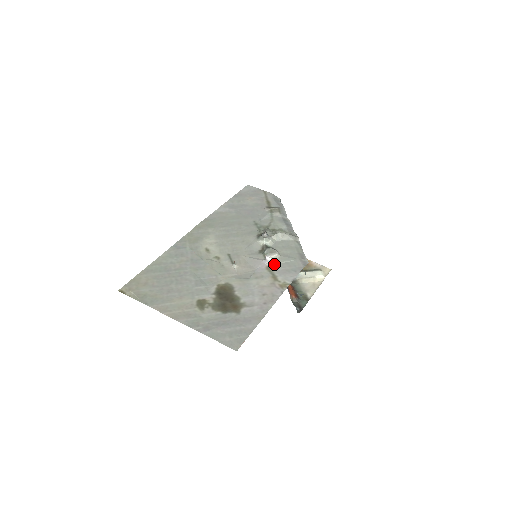
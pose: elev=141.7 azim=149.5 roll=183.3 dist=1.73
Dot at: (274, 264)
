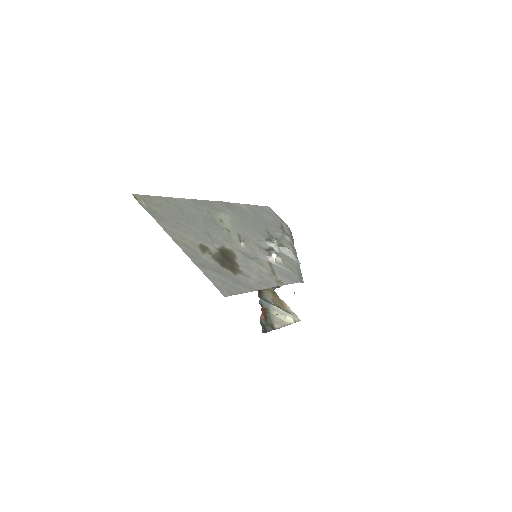
Dot at: (276, 264)
